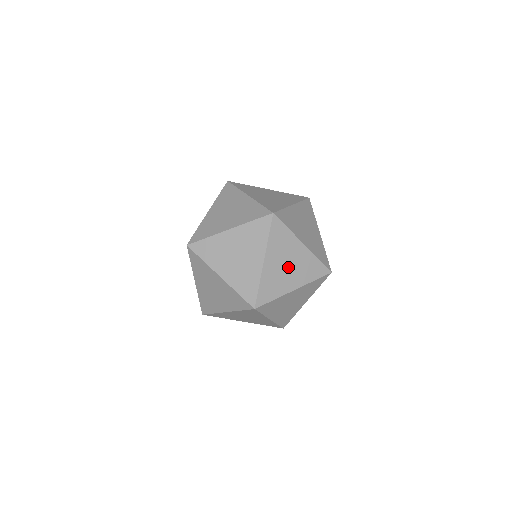
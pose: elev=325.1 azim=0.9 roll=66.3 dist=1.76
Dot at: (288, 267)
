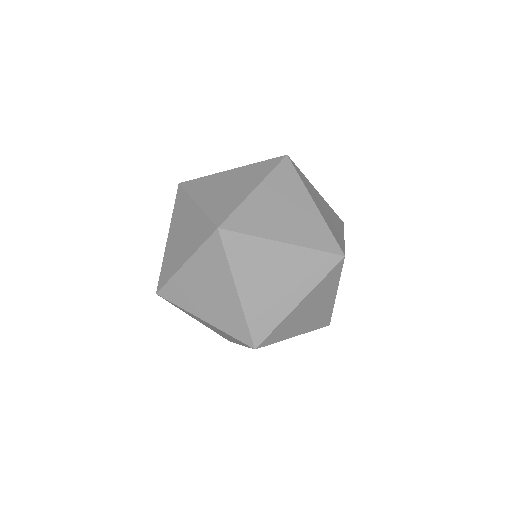
Dot at: occluded
